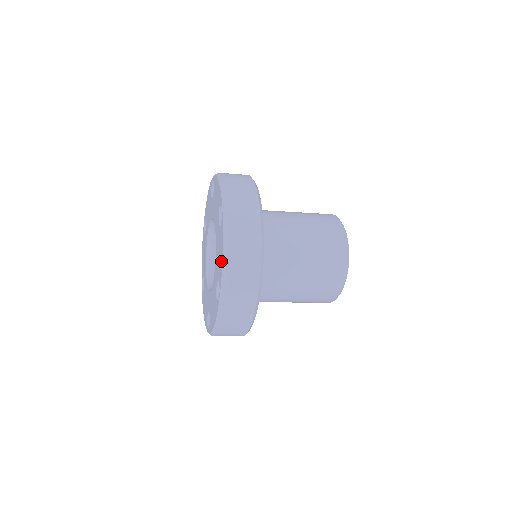
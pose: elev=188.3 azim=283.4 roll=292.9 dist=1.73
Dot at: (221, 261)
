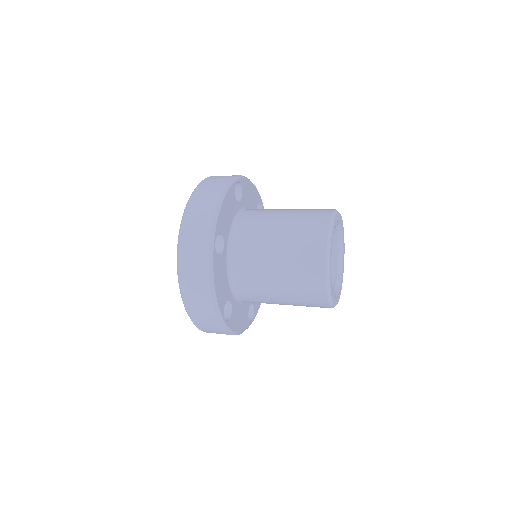
Dot at: occluded
